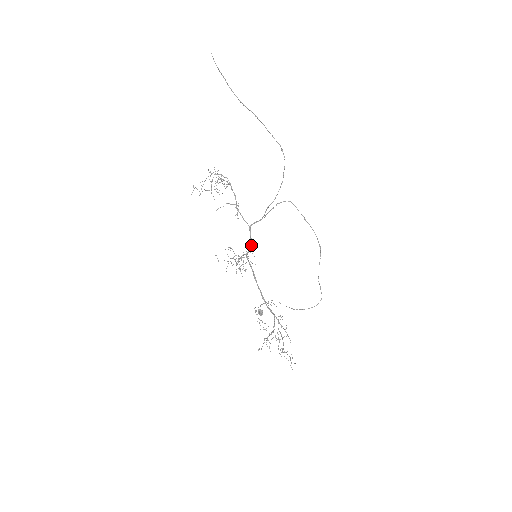
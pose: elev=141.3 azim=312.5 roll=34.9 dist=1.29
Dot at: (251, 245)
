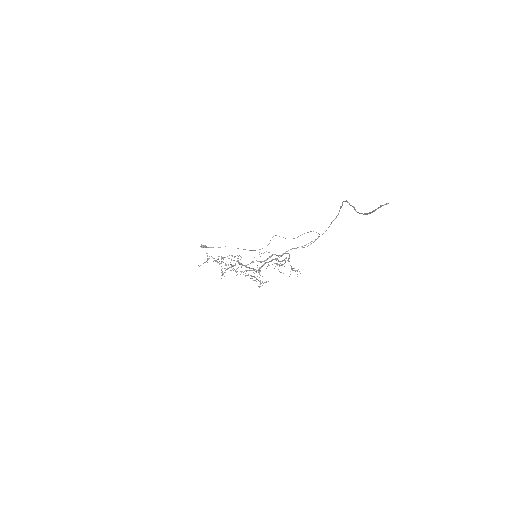
Dot at: occluded
